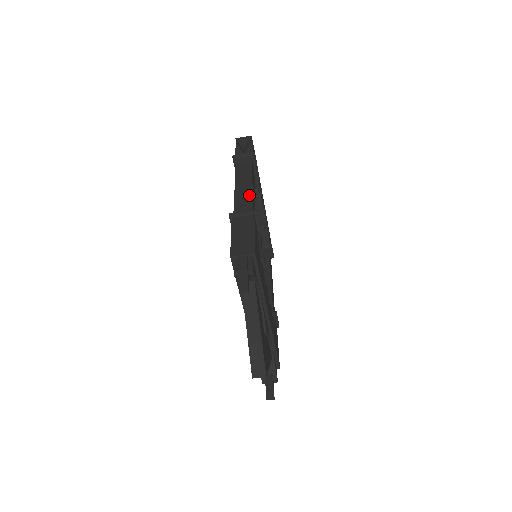
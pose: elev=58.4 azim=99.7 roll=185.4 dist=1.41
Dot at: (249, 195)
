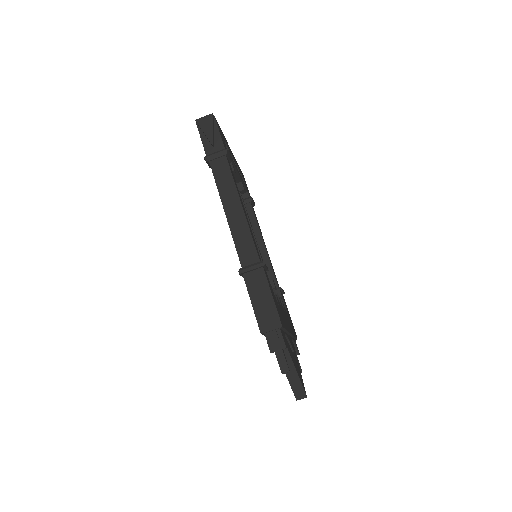
Dot at: (247, 234)
